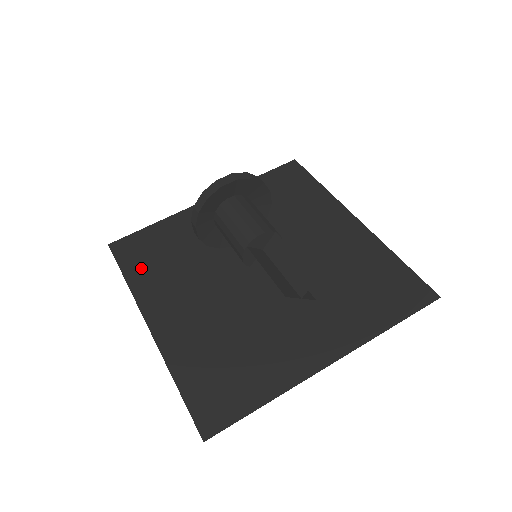
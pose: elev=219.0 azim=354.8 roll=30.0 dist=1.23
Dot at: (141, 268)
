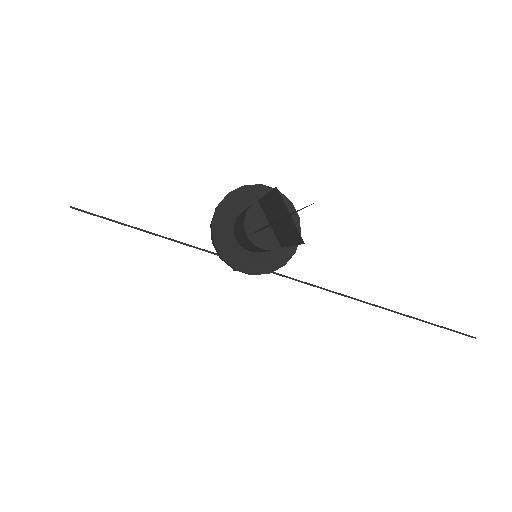
Dot at: occluded
